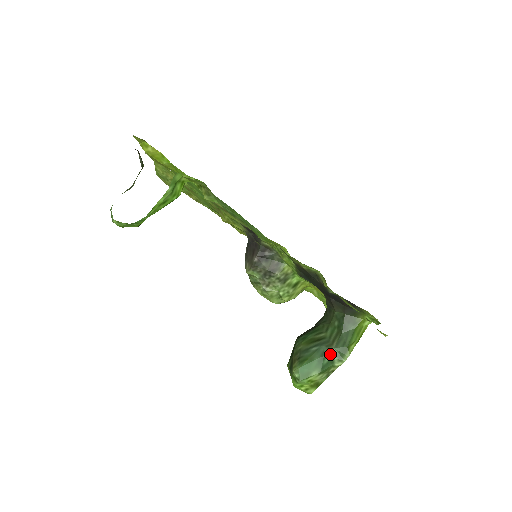
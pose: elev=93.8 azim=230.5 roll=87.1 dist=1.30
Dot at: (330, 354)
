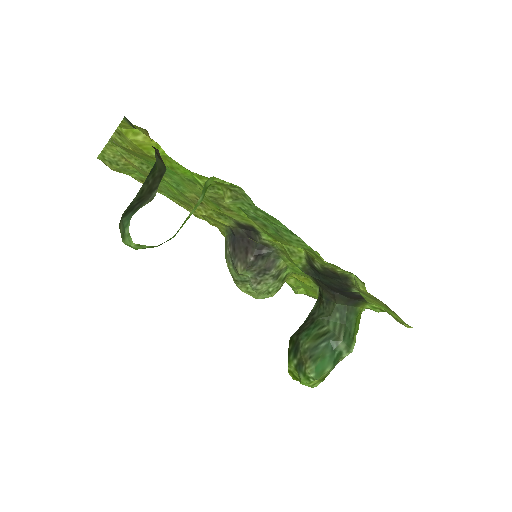
Dot at: (339, 347)
